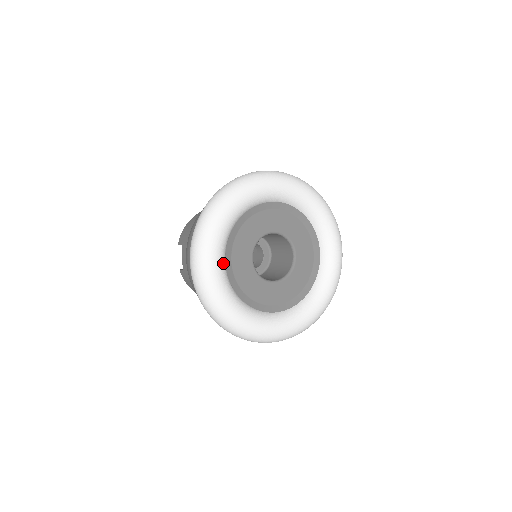
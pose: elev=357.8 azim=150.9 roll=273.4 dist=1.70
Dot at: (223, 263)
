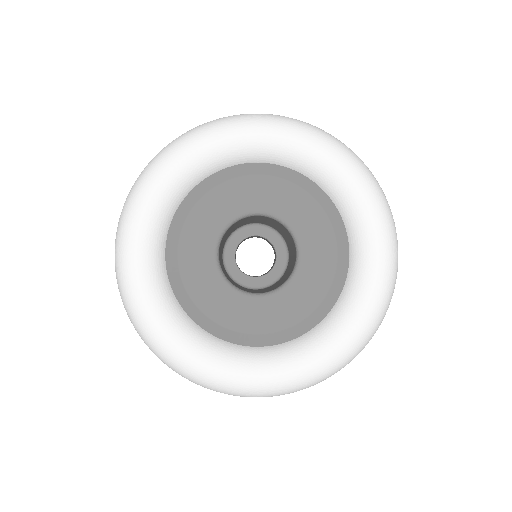
Dot at: (183, 183)
